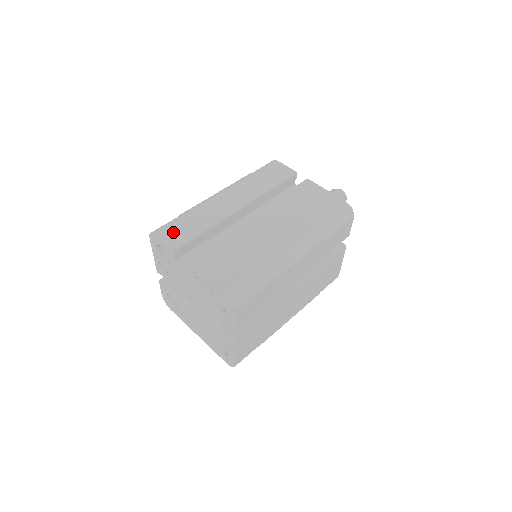
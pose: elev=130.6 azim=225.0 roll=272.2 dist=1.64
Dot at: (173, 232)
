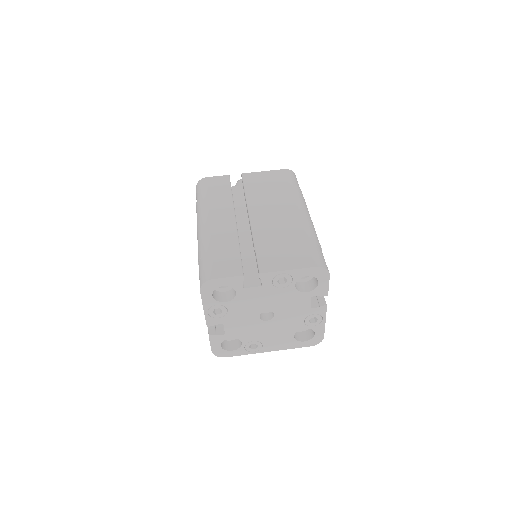
Dot at: (221, 267)
